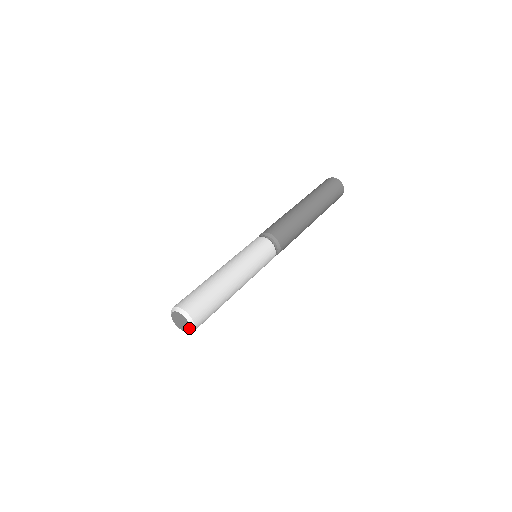
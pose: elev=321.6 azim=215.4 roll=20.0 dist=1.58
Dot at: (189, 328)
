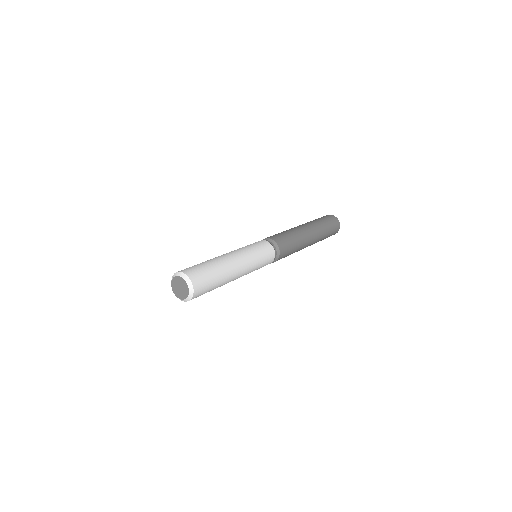
Dot at: (185, 298)
